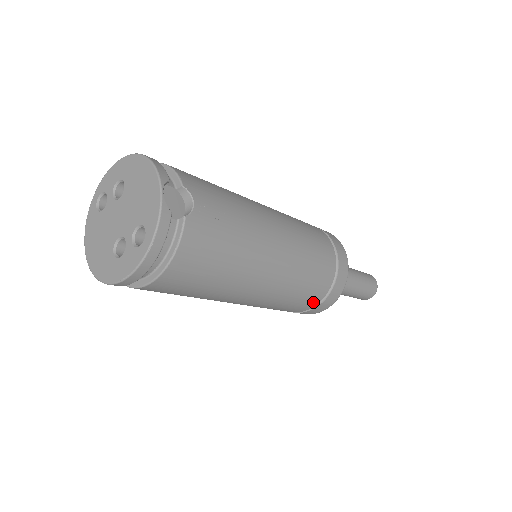
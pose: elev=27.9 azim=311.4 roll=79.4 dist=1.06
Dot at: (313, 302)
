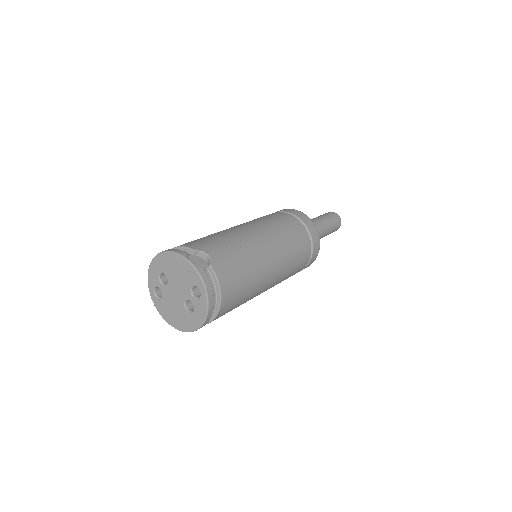
Dot at: (307, 255)
